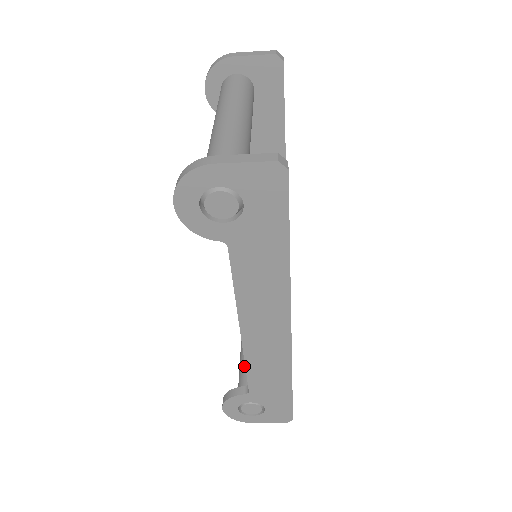
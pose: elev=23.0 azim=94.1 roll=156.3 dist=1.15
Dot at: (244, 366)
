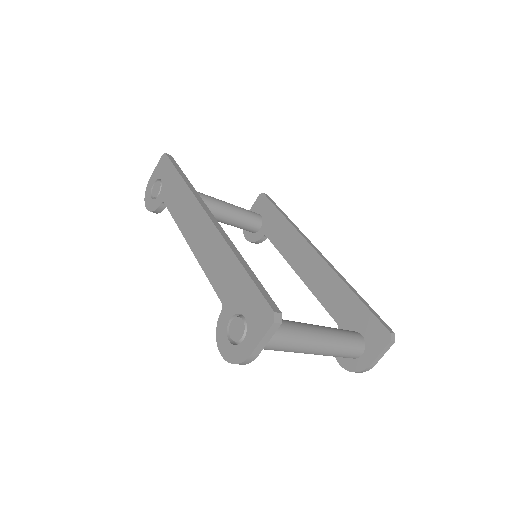
Dot at: occluded
